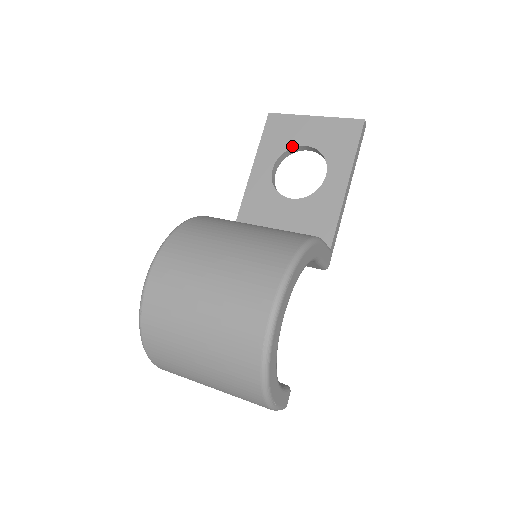
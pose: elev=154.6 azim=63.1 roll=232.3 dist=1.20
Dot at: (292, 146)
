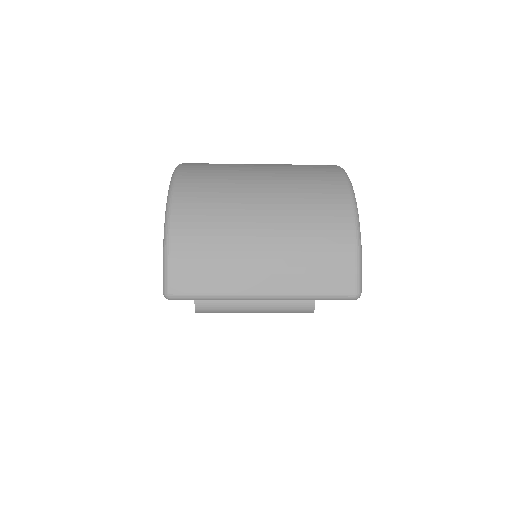
Dot at: occluded
